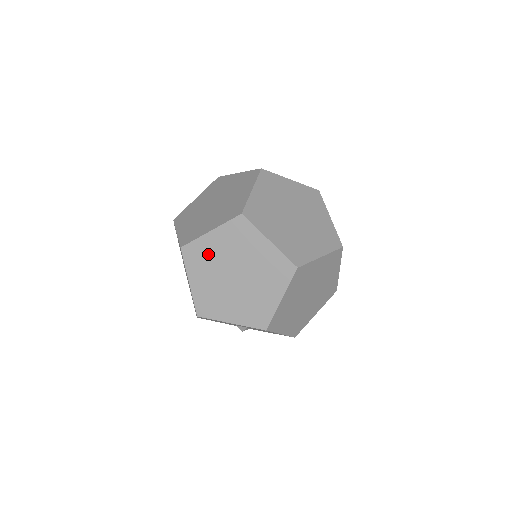
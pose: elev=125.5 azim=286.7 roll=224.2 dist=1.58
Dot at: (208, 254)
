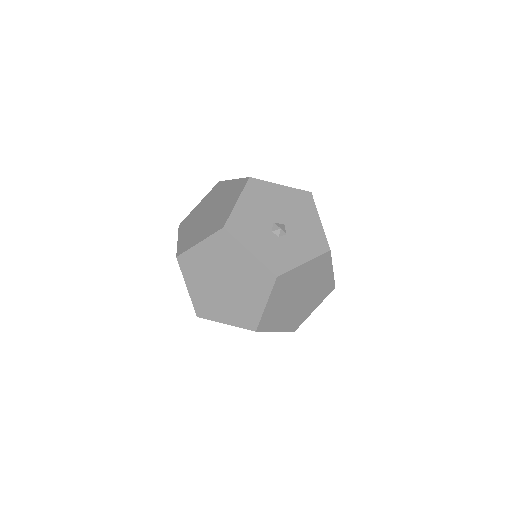
Dot at: occluded
